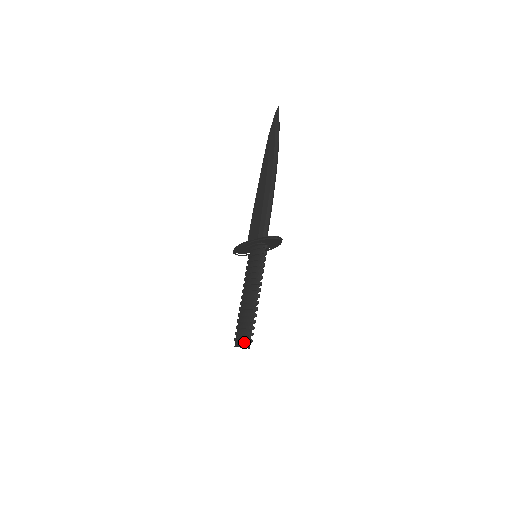
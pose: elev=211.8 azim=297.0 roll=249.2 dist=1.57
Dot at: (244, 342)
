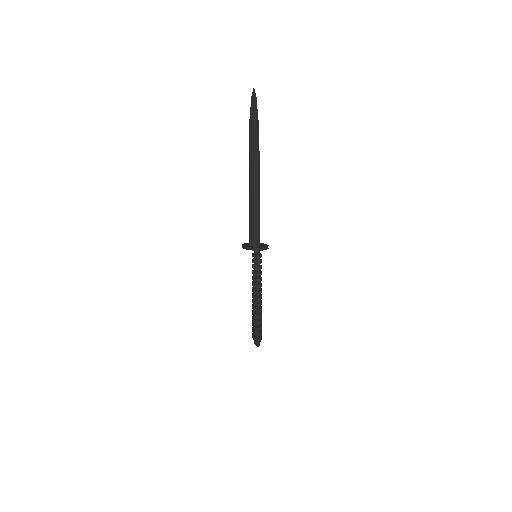
Dot at: occluded
